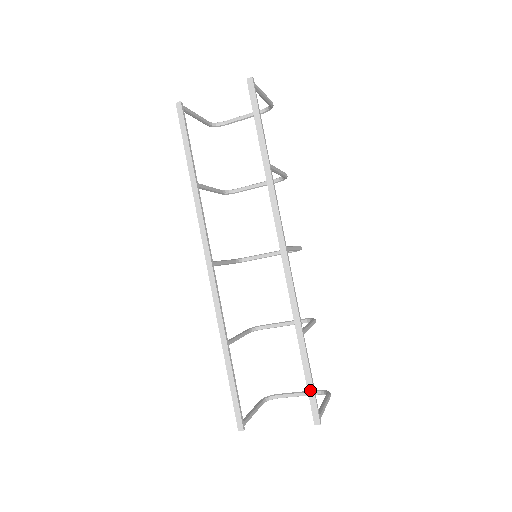
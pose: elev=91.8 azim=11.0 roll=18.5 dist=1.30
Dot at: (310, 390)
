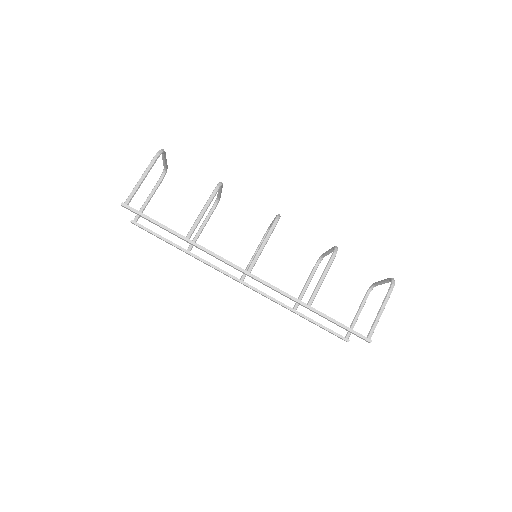
Dot at: (346, 330)
